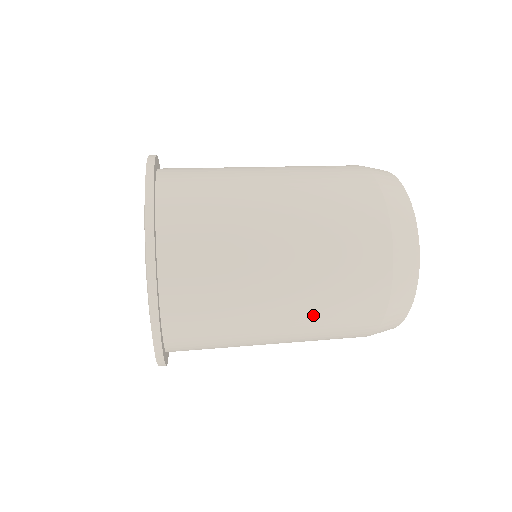
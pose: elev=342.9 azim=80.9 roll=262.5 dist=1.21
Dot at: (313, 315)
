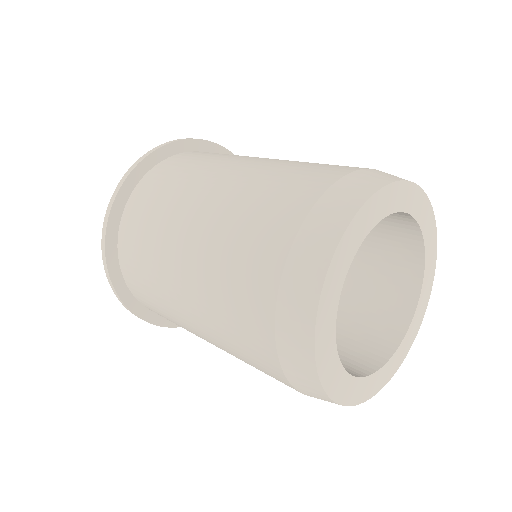
Dot at: occluded
